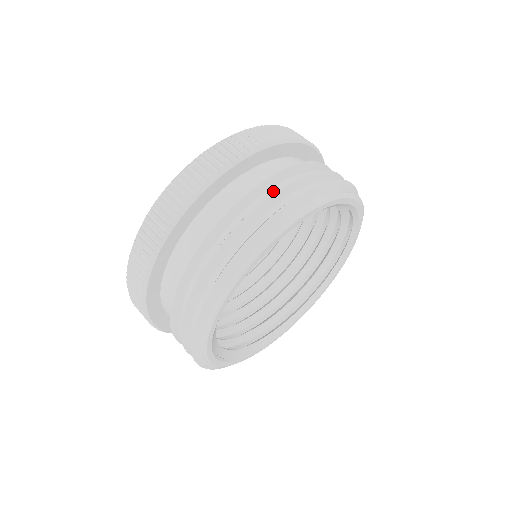
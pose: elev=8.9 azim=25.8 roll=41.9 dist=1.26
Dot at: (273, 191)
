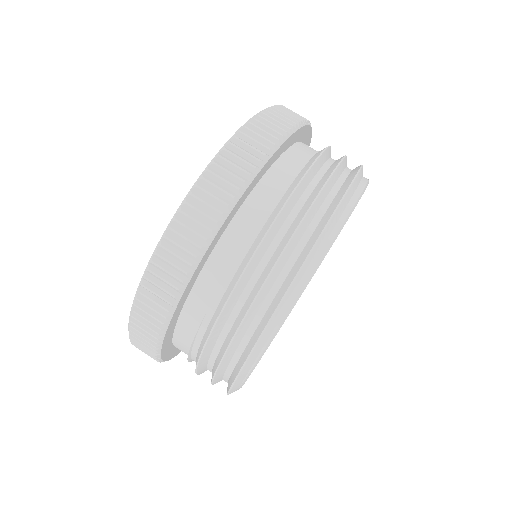
Dot at: (329, 164)
